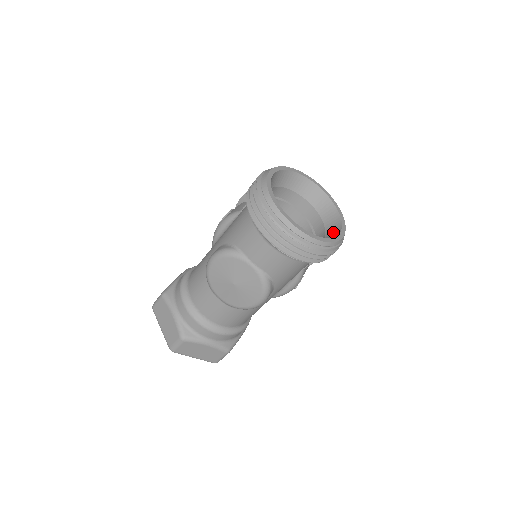
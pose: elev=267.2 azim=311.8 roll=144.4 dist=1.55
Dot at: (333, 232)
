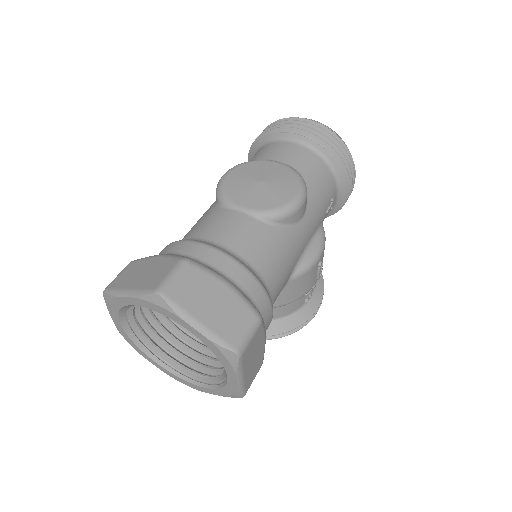
Dot at: occluded
